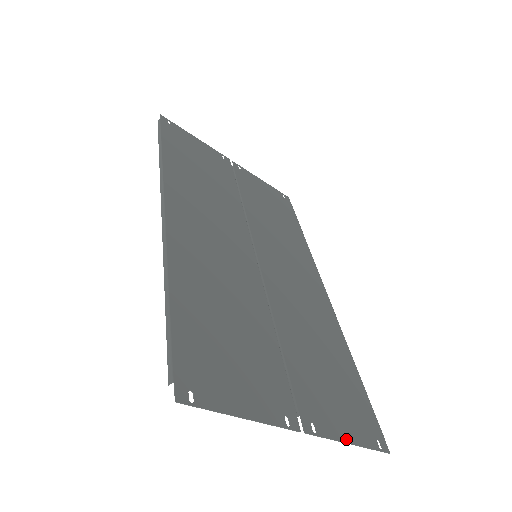
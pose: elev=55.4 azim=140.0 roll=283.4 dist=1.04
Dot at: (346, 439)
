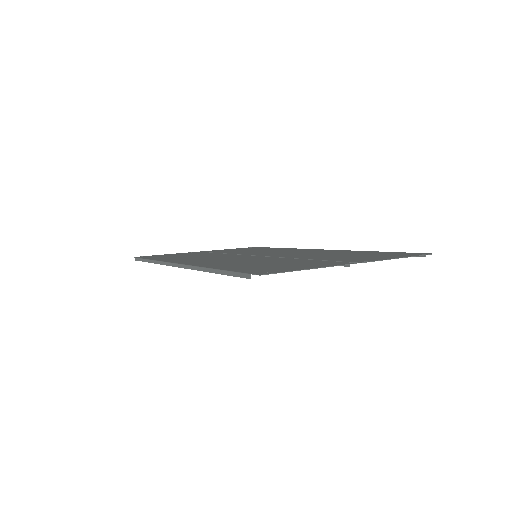
Dot at: (394, 258)
